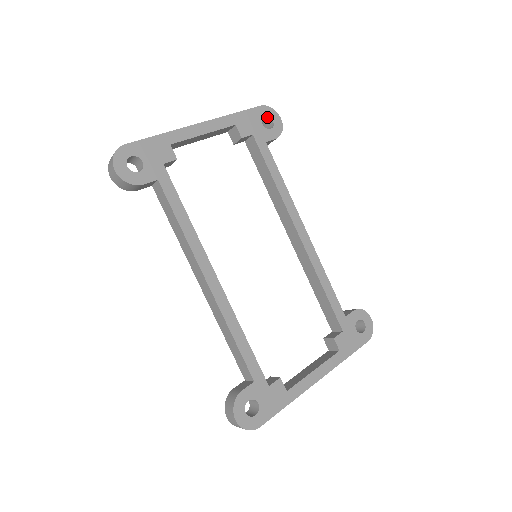
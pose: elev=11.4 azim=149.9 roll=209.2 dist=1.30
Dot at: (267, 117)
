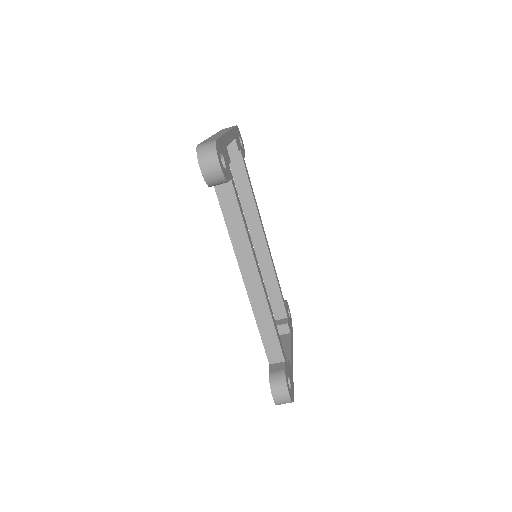
Dot at: occluded
